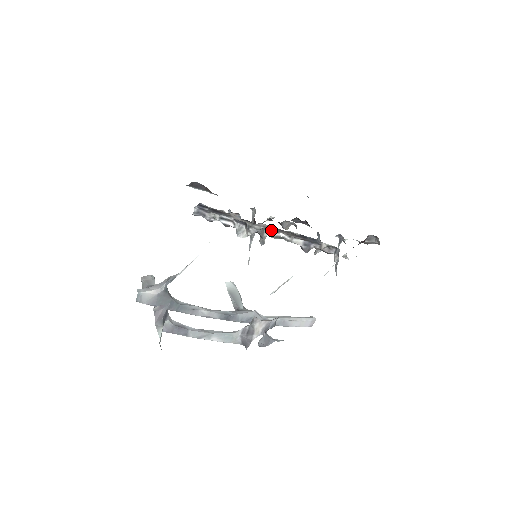
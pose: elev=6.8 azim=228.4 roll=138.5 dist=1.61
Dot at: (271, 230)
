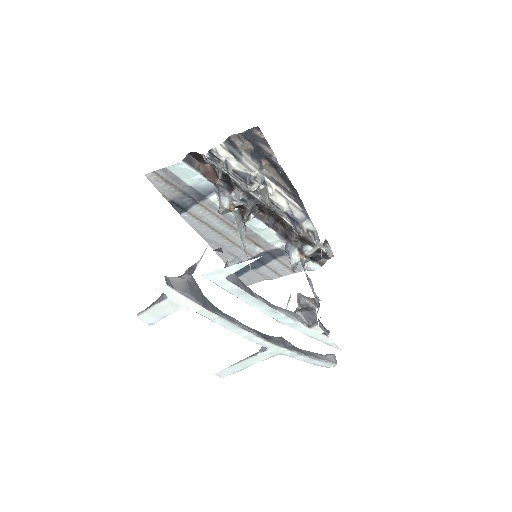
Dot at: (269, 188)
